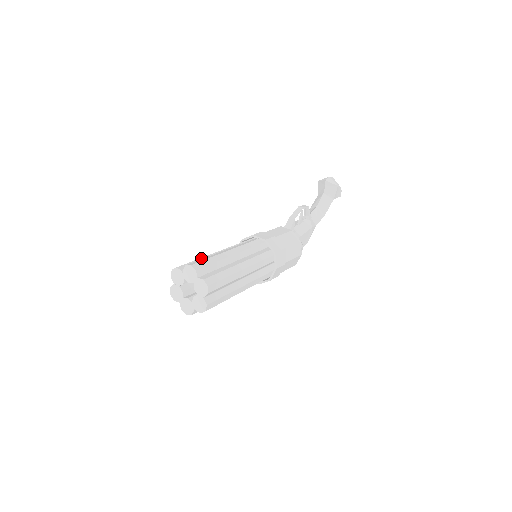
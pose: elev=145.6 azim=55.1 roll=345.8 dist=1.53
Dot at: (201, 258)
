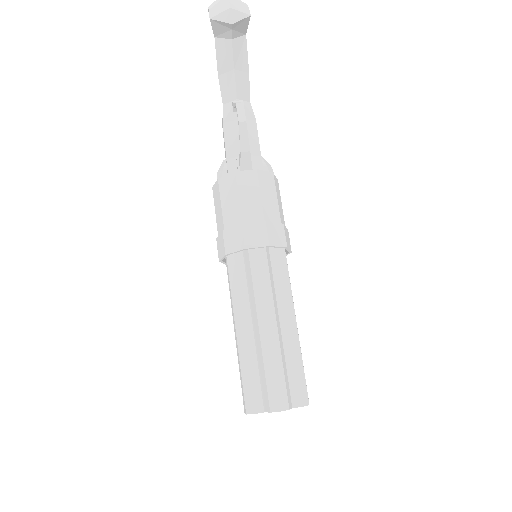
Dot at: (248, 362)
